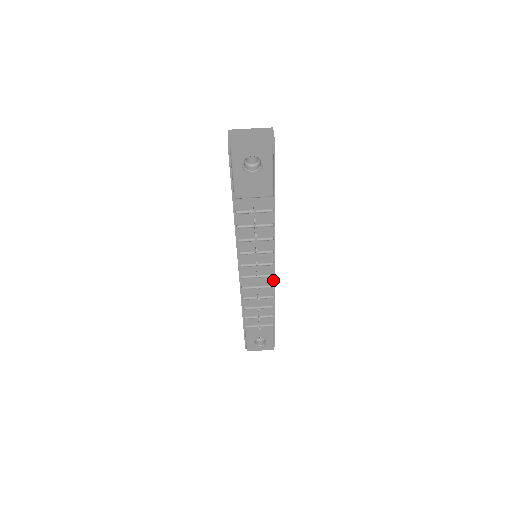
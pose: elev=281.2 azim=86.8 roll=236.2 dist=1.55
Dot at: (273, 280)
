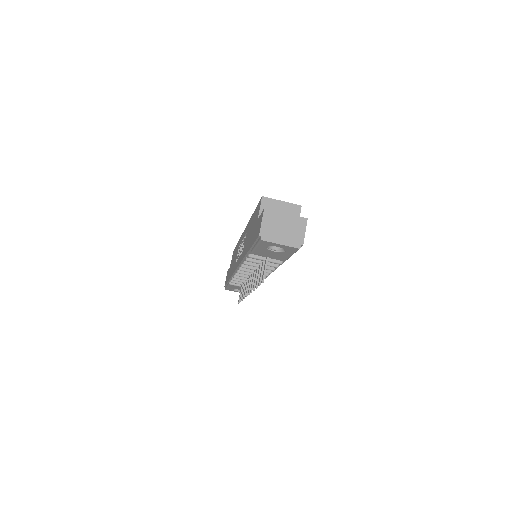
Dot at: occluded
